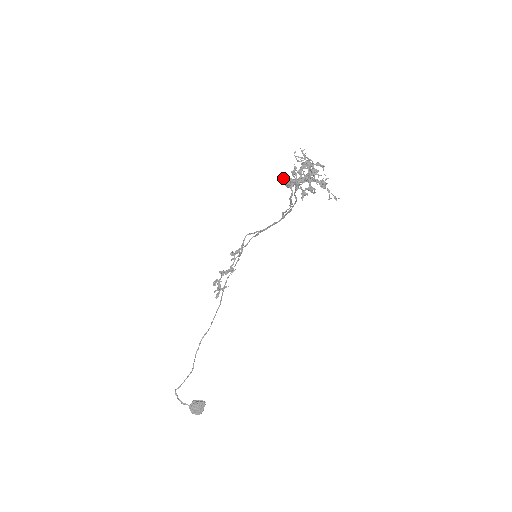
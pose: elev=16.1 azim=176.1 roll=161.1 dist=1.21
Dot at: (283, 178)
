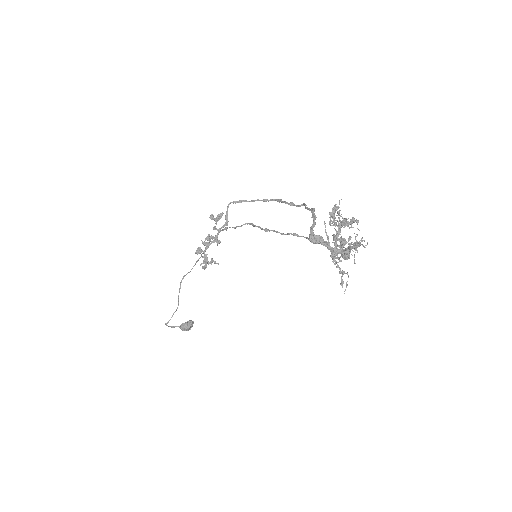
Dot at: (311, 239)
